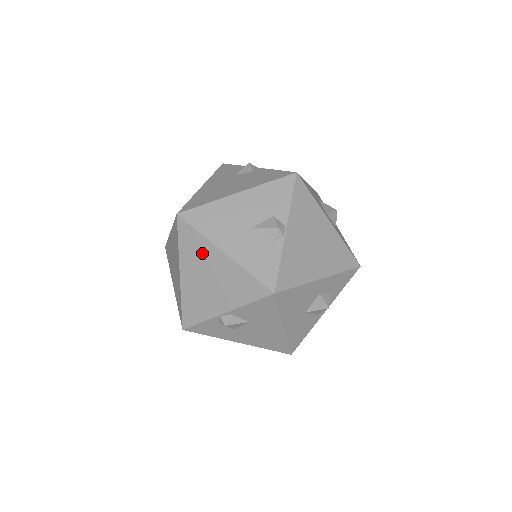
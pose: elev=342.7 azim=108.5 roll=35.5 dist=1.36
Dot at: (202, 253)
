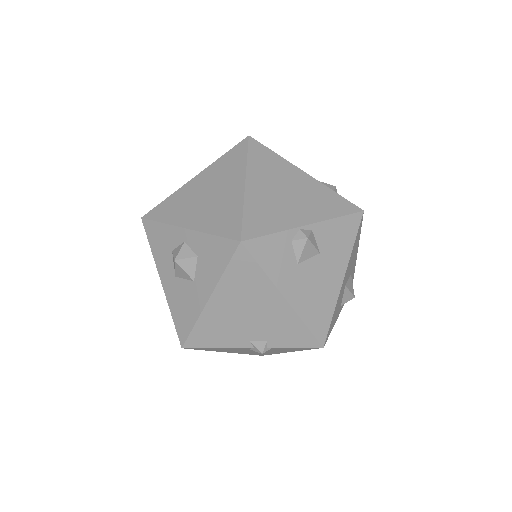
Dot at: (279, 169)
